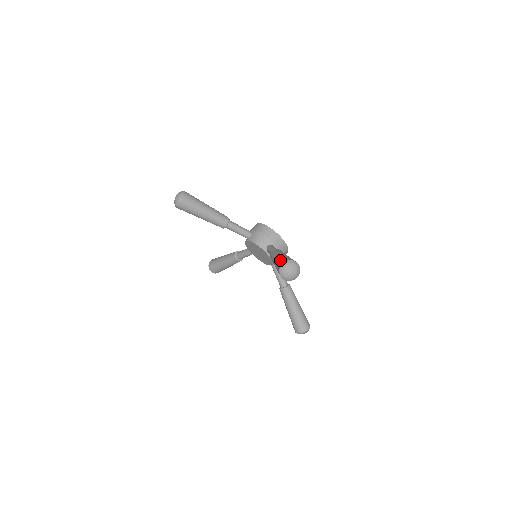
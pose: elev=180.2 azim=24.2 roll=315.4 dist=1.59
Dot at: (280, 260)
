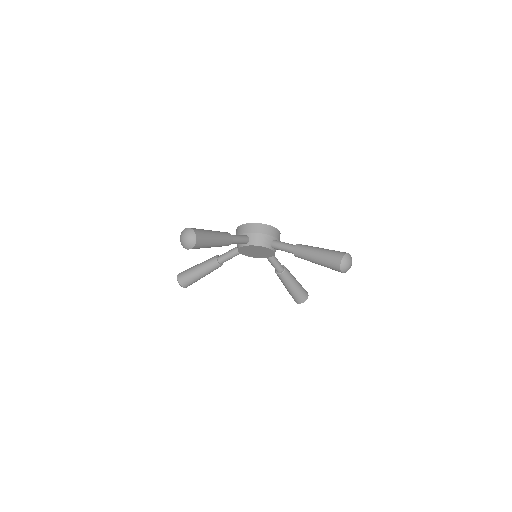
Dot at: (331, 257)
